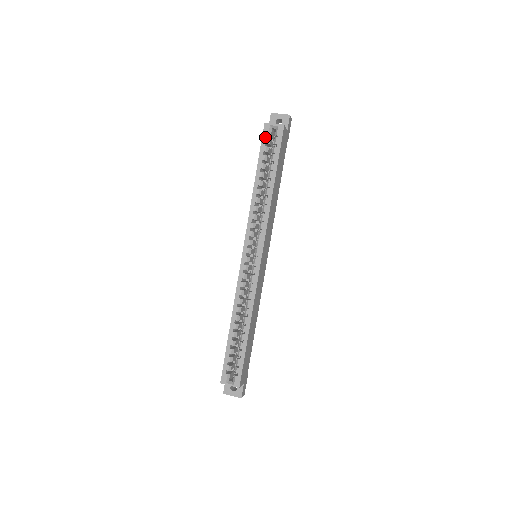
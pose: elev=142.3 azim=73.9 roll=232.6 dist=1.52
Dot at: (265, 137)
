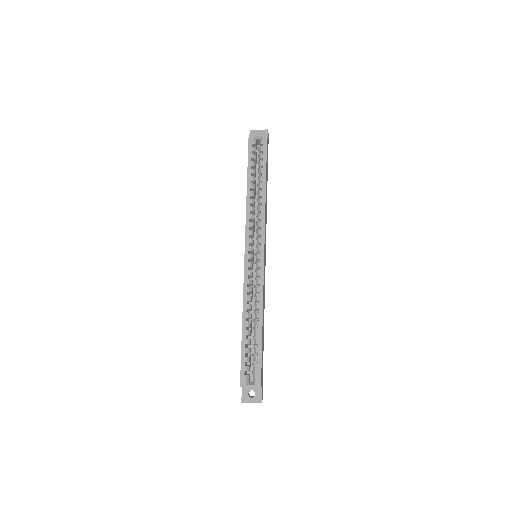
Dot at: (251, 146)
